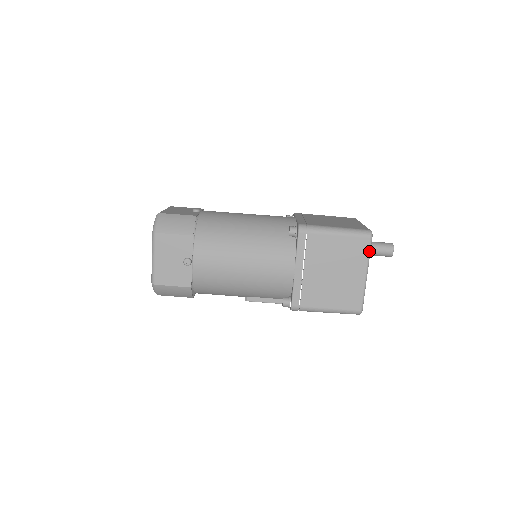
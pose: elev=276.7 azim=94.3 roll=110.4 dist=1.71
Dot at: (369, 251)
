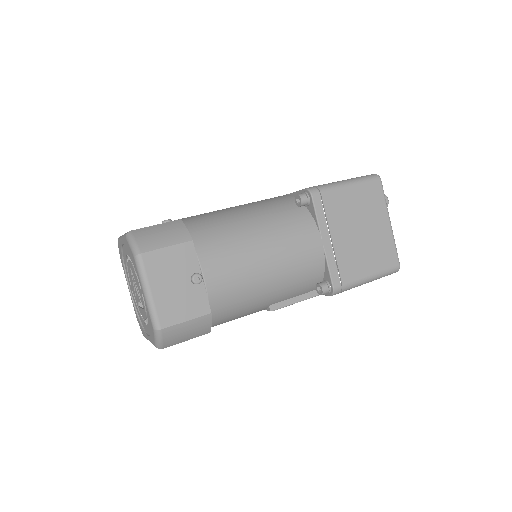
Dot at: (384, 195)
